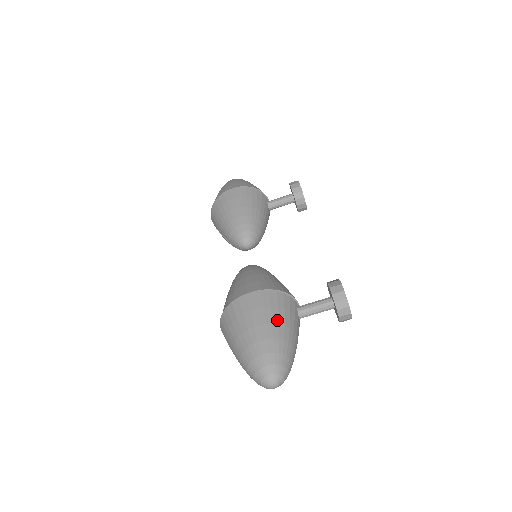
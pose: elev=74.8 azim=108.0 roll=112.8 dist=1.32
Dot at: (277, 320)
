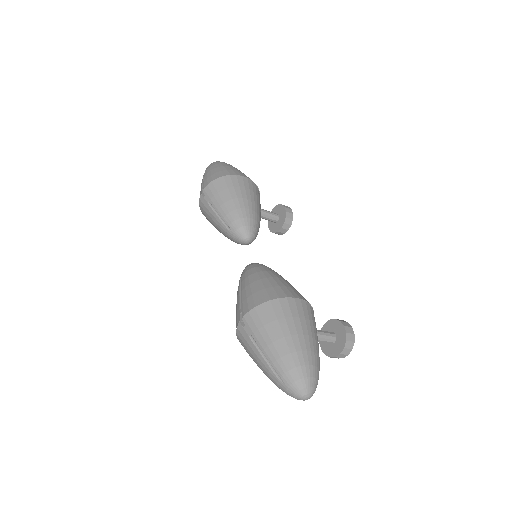
Dot at: (317, 336)
